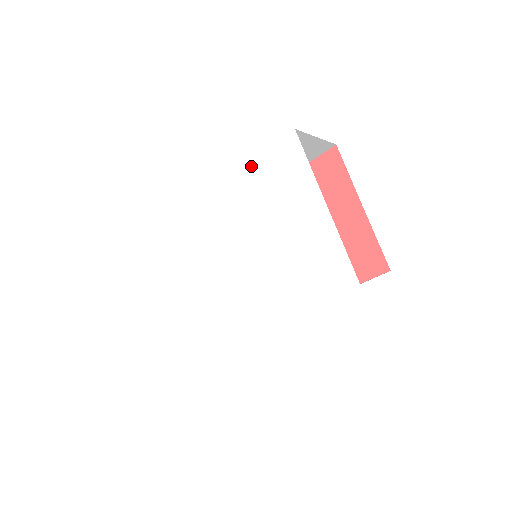
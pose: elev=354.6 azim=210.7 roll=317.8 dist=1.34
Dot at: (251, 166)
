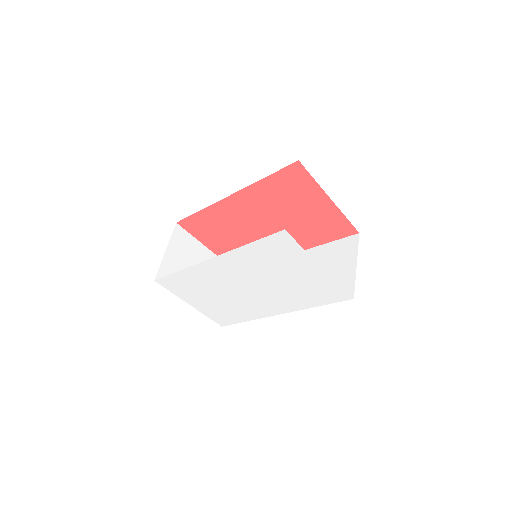
Dot at: (250, 246)
